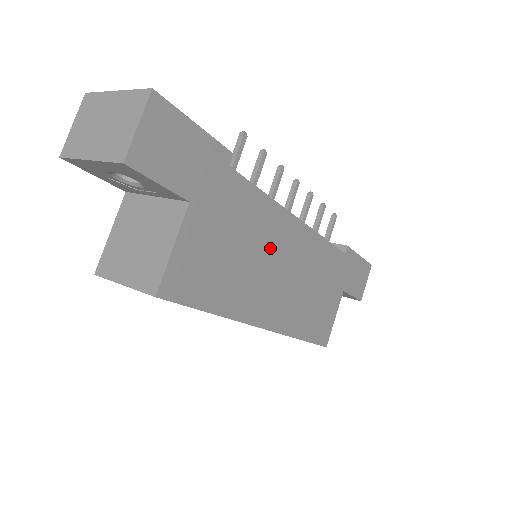
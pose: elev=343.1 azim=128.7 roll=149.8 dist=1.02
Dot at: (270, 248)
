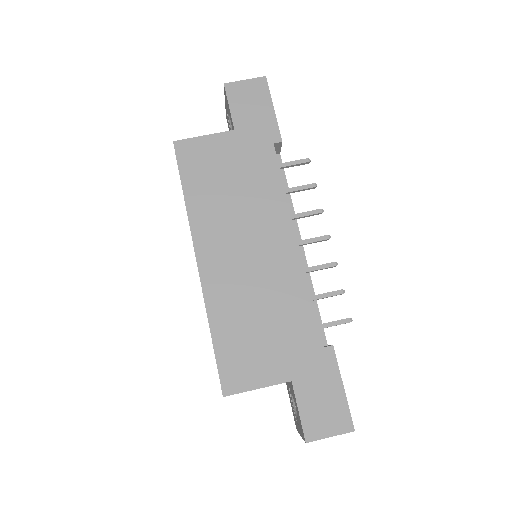
Dot at: (255, 221)
